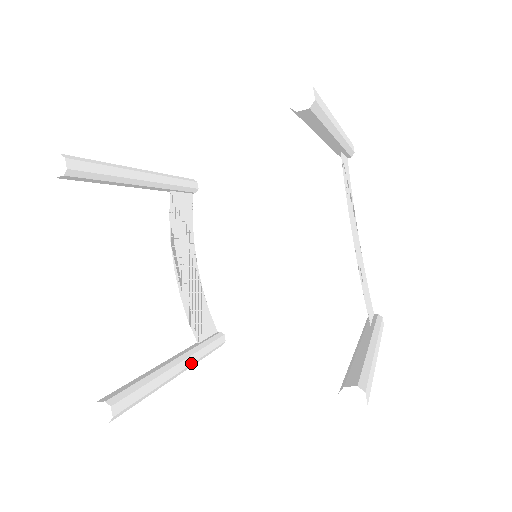
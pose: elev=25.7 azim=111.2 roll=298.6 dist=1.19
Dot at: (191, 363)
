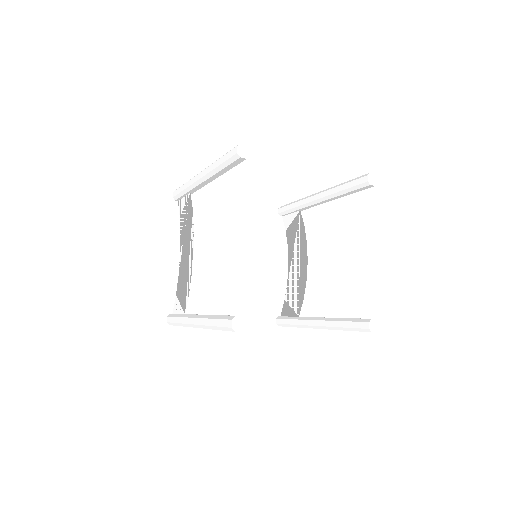
Dot at: occluded
